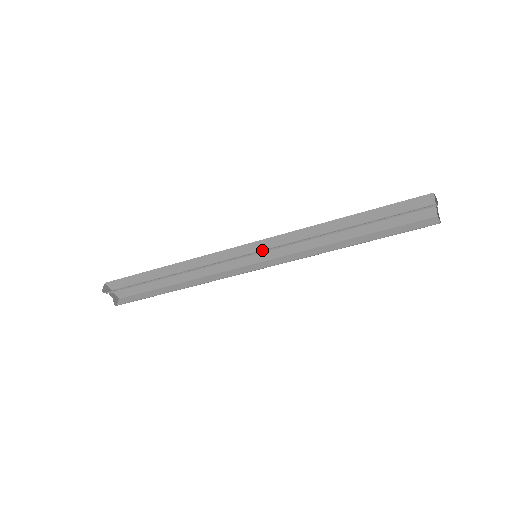
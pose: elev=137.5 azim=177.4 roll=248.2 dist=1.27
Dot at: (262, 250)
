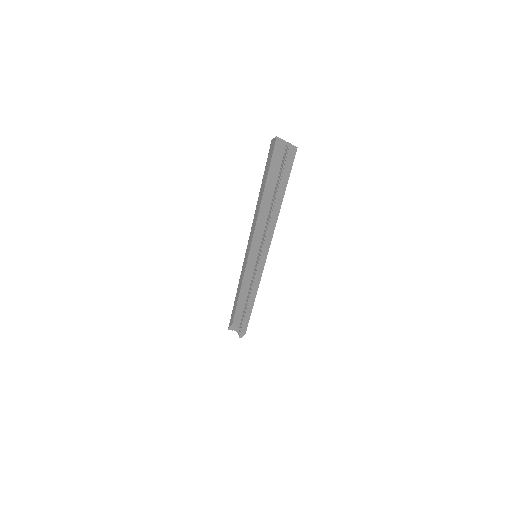
Dot at: occluded
